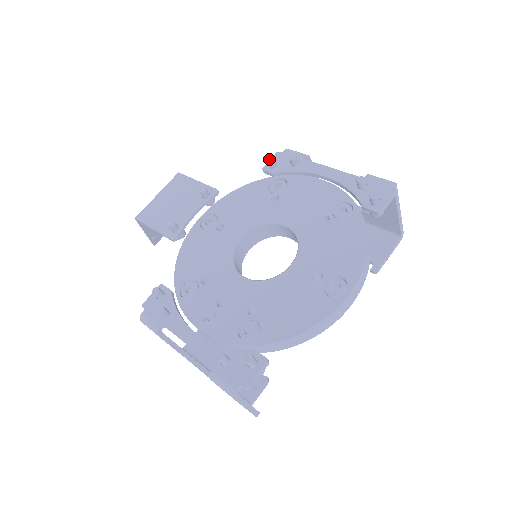
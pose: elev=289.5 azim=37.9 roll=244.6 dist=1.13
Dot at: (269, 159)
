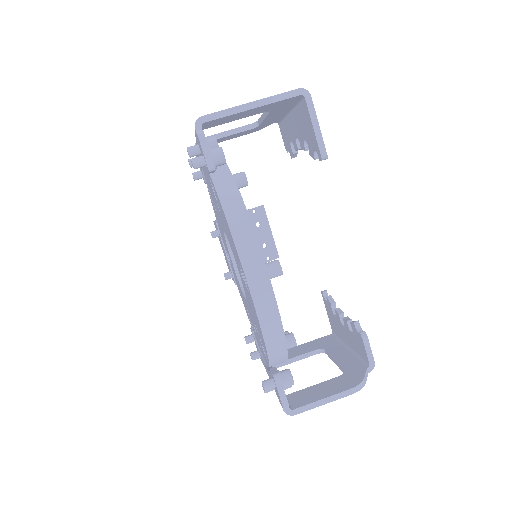
Dot at: (193, 178)
